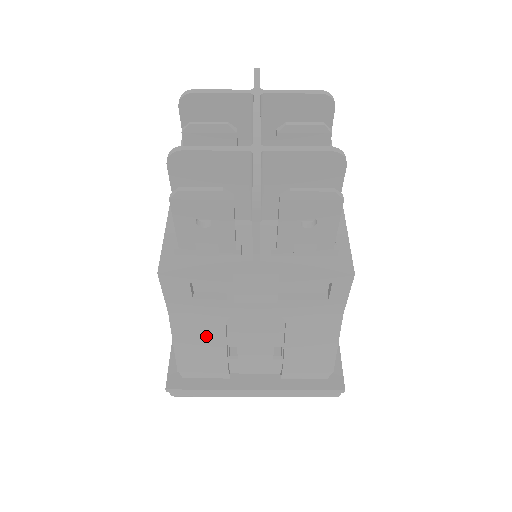
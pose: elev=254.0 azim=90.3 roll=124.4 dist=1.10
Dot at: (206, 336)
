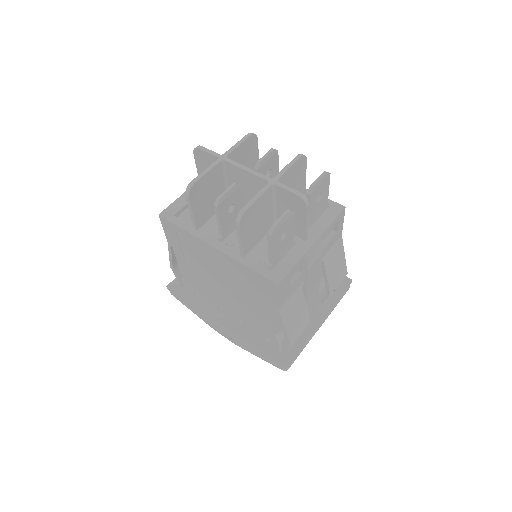
Dot at: (297, 307)
